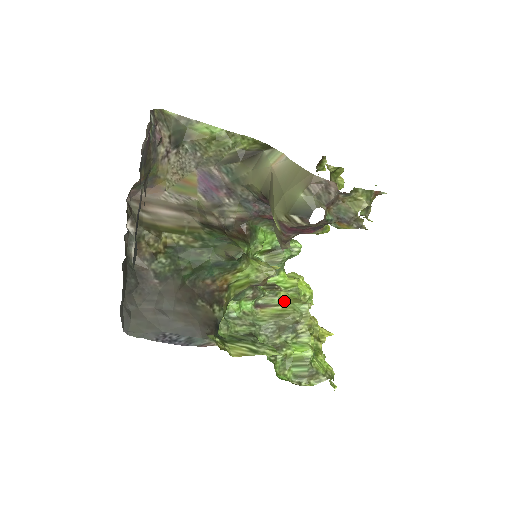
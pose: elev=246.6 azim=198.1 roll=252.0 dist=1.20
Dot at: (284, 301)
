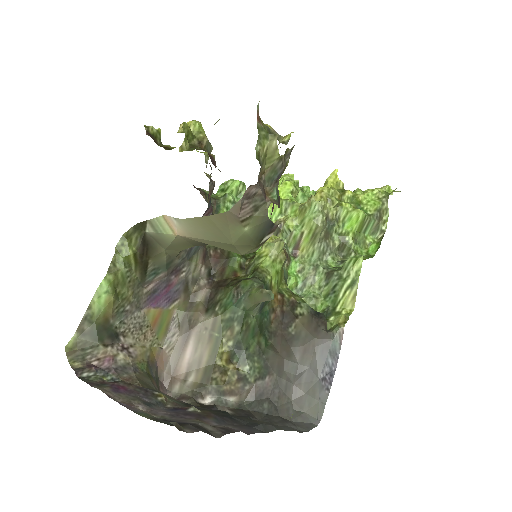
Dot at: (298, 224)
